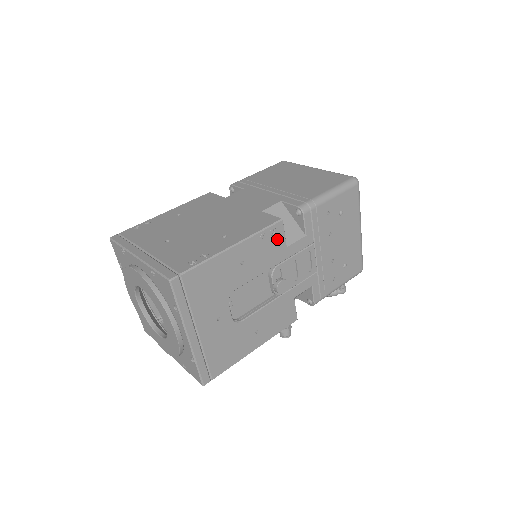
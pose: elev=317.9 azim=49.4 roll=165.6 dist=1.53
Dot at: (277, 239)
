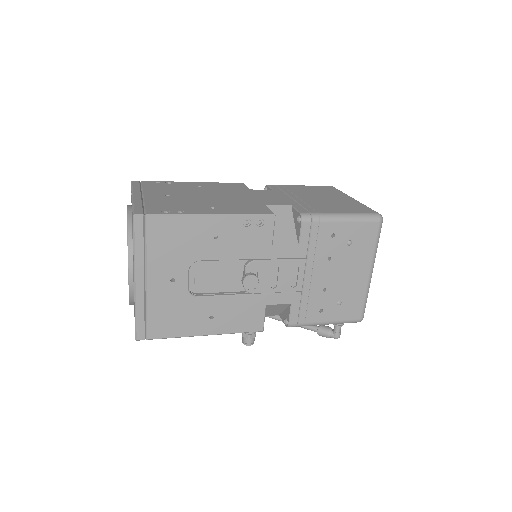
Dot at: (263, 233)
